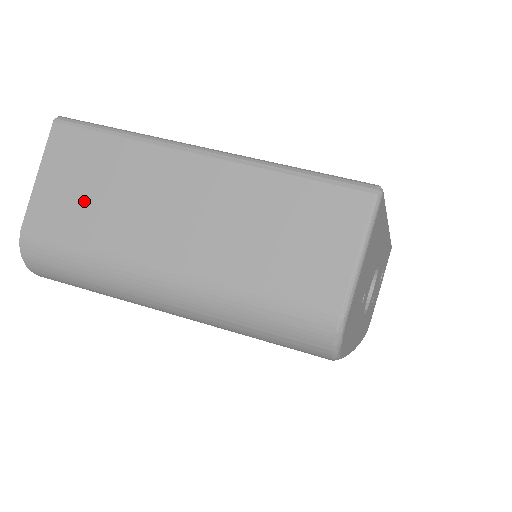
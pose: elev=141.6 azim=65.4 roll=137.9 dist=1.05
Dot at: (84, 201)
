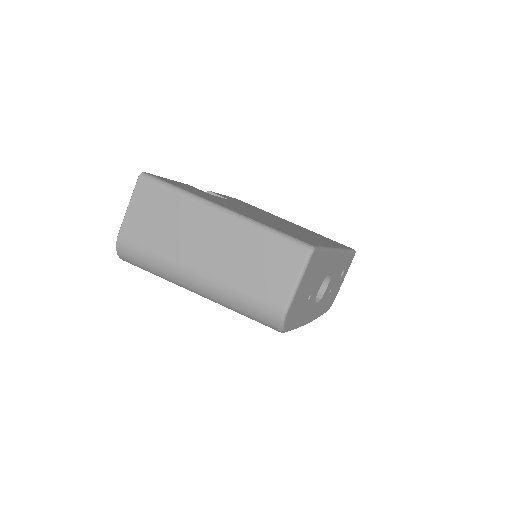
Dot at: (154, 227)
